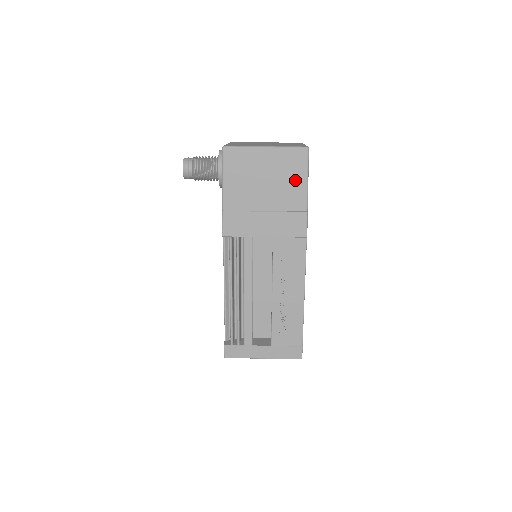
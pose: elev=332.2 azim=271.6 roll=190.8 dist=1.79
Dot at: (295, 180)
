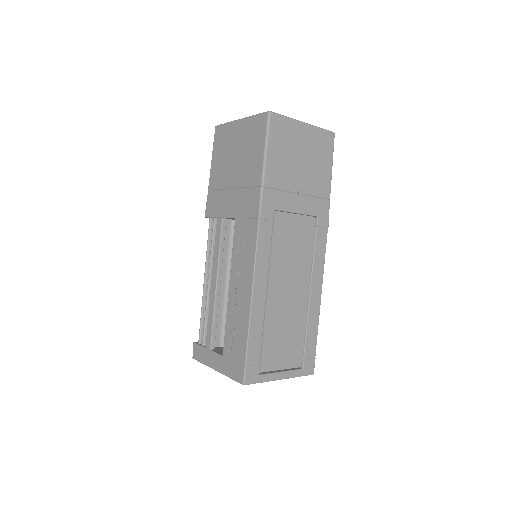
Dot at: (256, 150)
